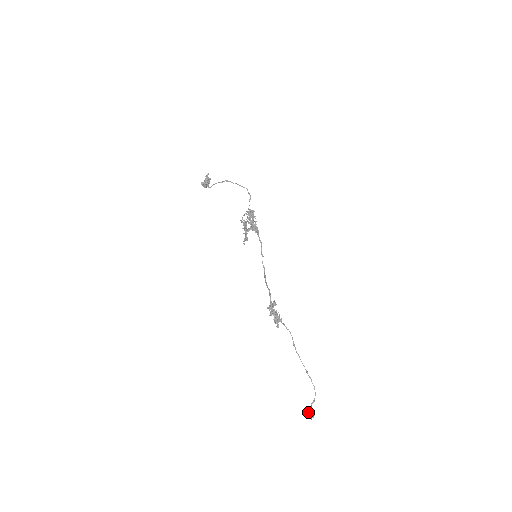
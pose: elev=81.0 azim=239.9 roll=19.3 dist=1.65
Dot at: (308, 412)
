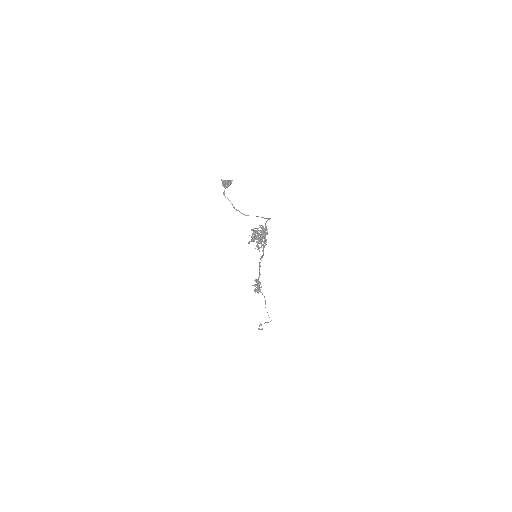
Dot at: (260, 325)
